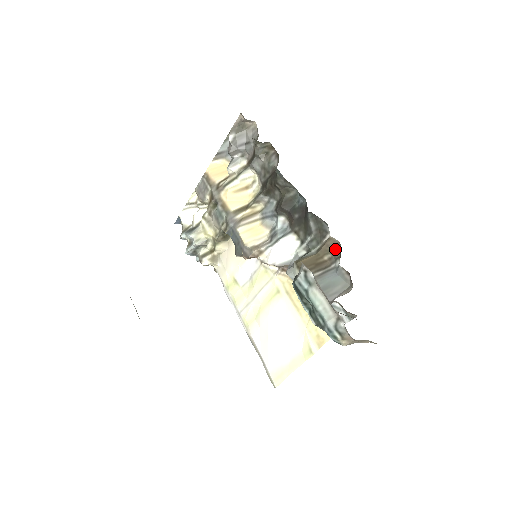
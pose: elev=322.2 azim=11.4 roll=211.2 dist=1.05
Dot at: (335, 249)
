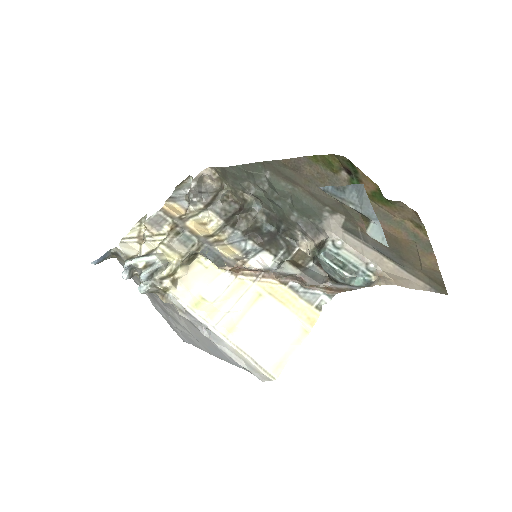
Dot at: (304, 257)
